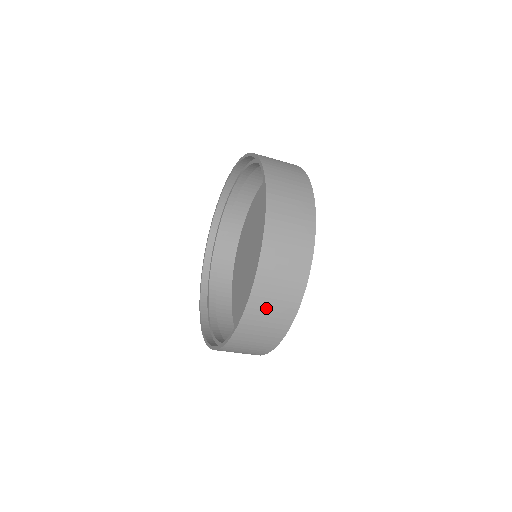
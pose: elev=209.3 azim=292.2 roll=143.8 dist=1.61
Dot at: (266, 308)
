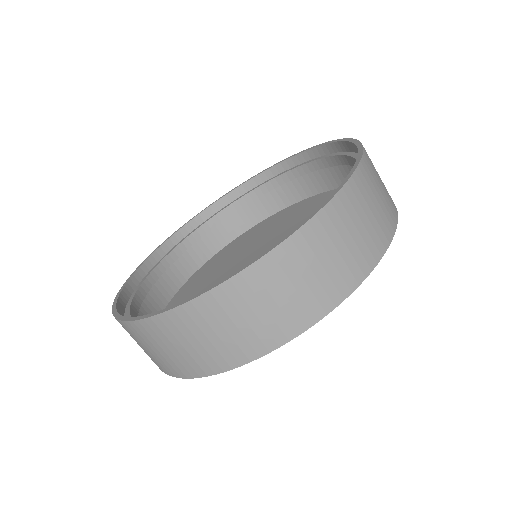
Dot at: (292, 276)
